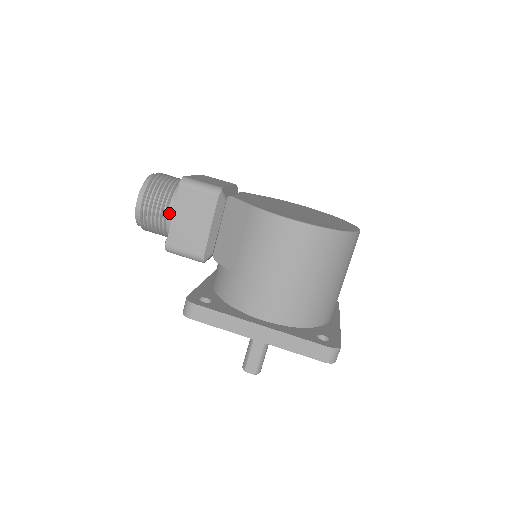
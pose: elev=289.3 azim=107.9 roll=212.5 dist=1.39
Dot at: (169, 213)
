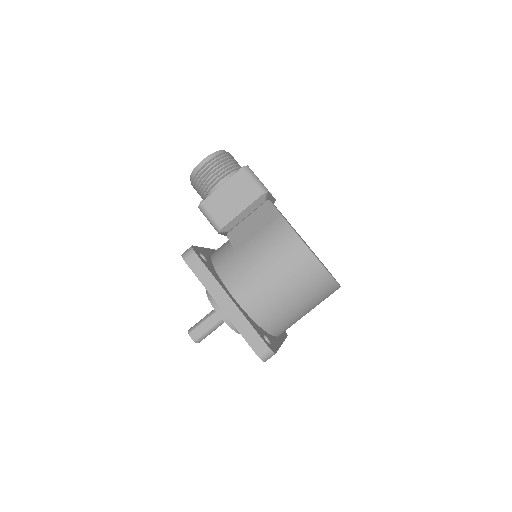
Dot at: (219, 183)
